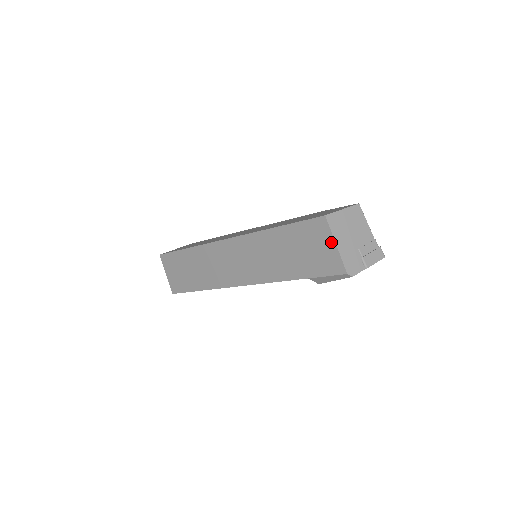
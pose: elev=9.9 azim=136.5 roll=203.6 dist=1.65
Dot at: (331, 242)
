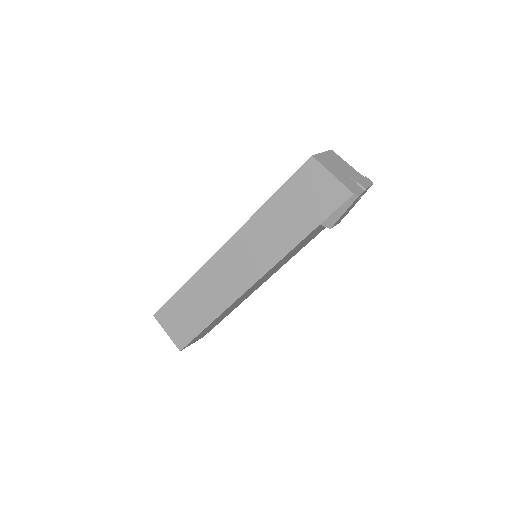
Dot at: (327, 175)
